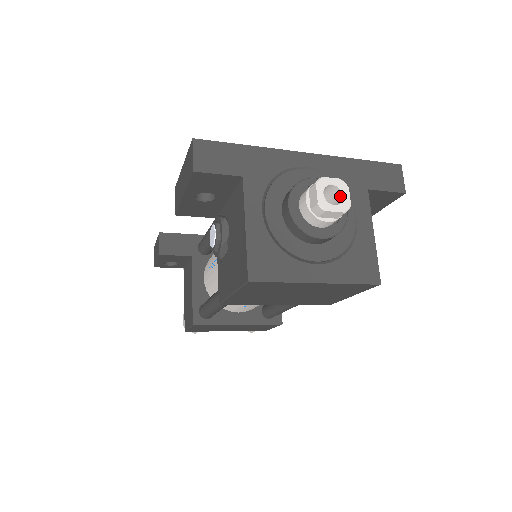
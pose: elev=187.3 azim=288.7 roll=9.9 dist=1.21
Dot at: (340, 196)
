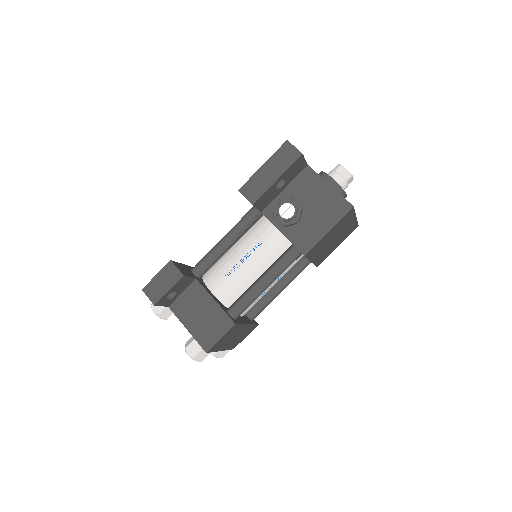
Dot at: occluded
